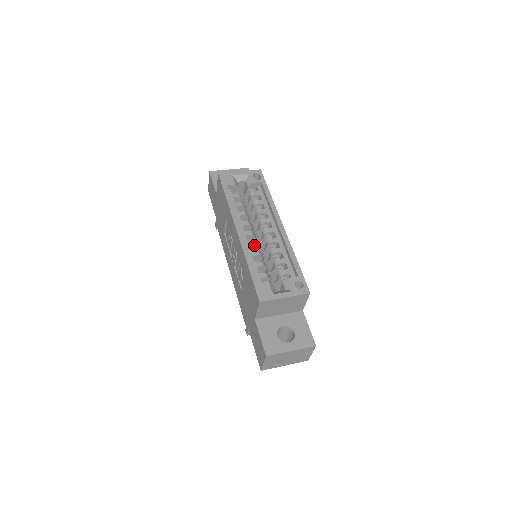
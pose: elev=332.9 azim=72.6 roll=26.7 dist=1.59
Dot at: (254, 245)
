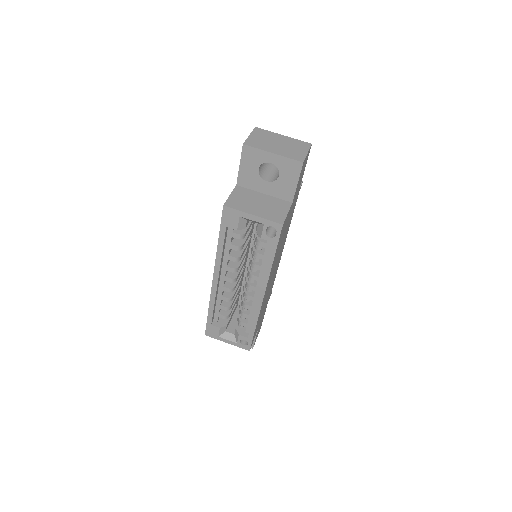
Dot at: (228, 291)
